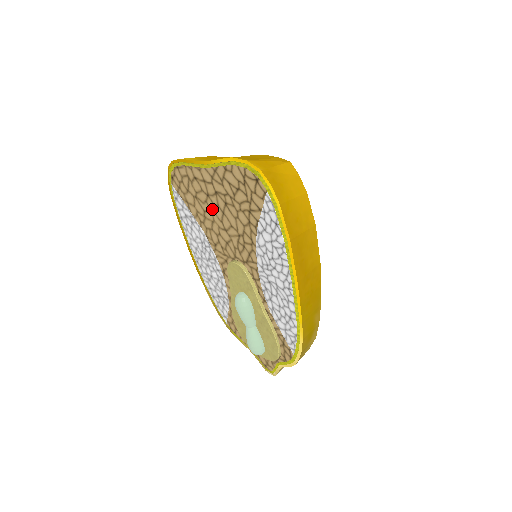
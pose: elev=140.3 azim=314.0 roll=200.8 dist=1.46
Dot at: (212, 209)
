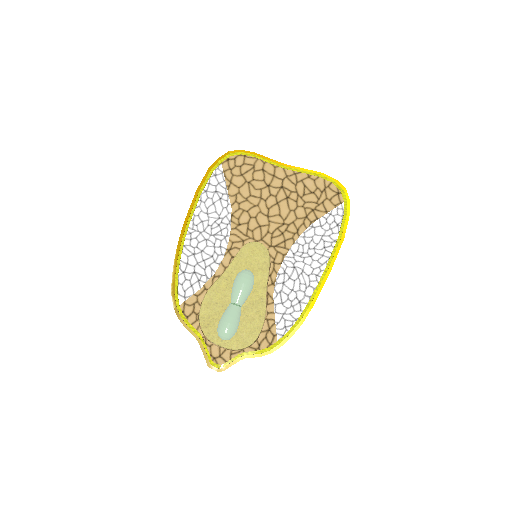
Dot at: (264, 196)
